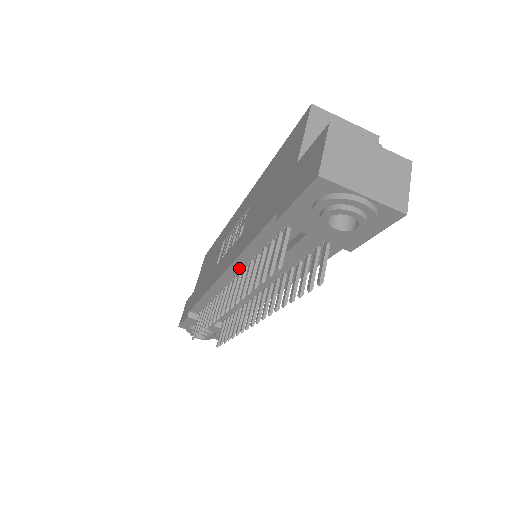
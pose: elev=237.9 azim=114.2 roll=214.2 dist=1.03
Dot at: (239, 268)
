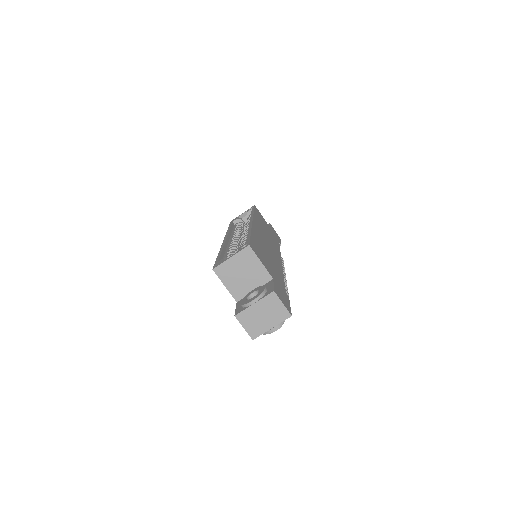
Dot at: occluded
